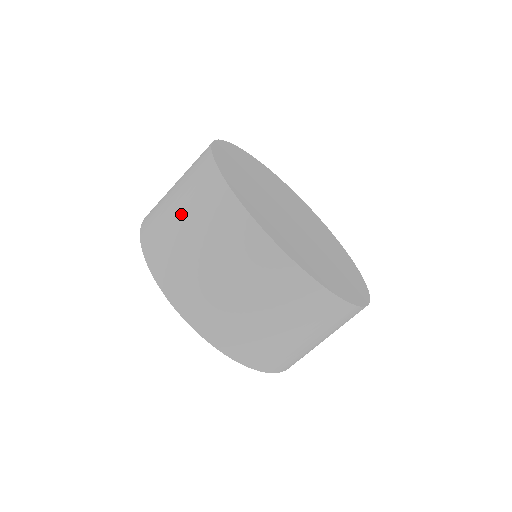
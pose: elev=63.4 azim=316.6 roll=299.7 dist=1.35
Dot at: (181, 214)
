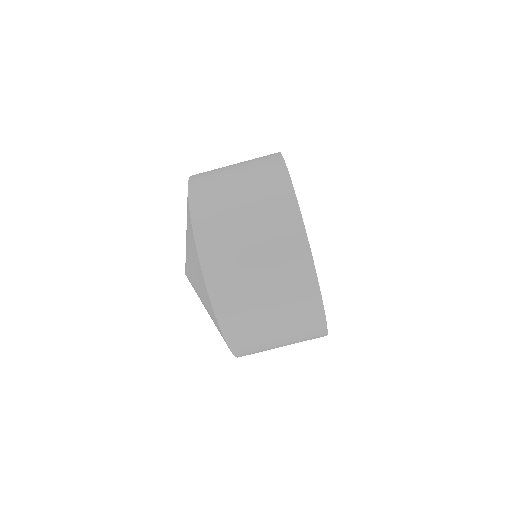
Dot at: (237, 171)
